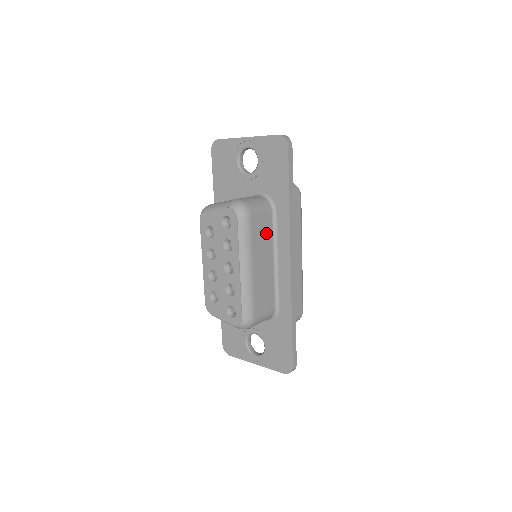
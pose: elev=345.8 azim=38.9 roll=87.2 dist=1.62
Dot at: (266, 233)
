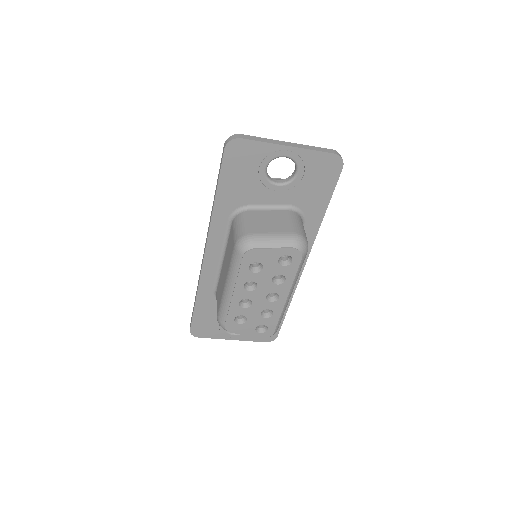
Dot at: occluded
